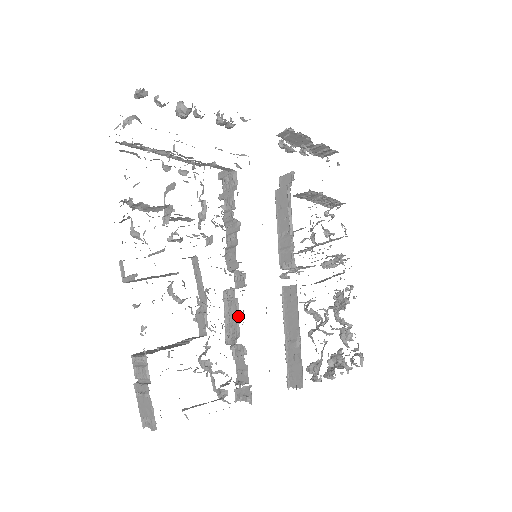
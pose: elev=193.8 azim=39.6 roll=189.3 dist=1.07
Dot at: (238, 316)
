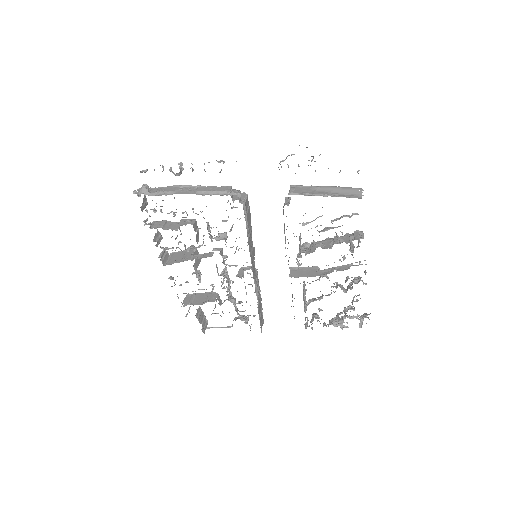
Dot at: occluded
